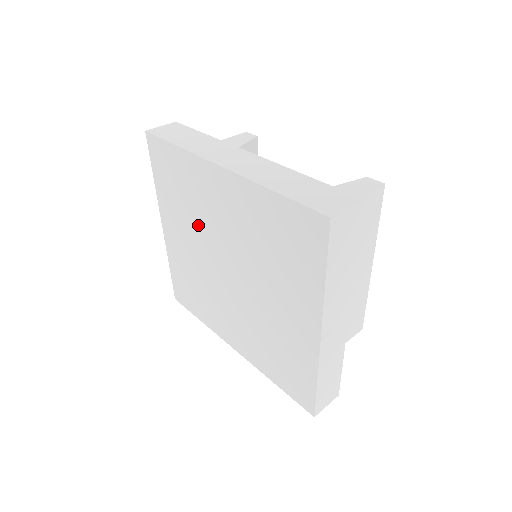
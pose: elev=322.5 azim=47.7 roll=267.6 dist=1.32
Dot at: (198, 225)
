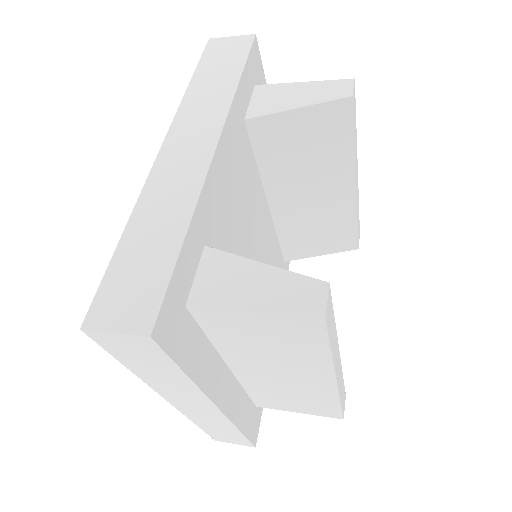
Dot at: occluded
